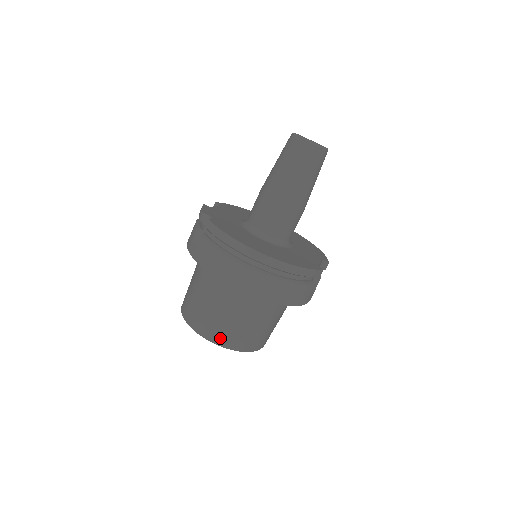
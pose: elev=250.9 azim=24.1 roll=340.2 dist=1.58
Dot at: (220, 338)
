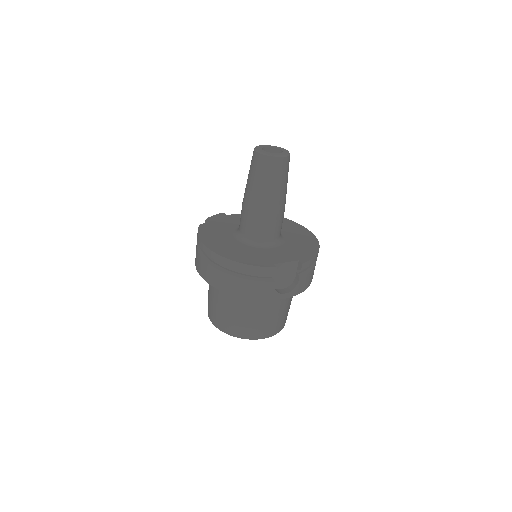
Dot at: (216, 322)
